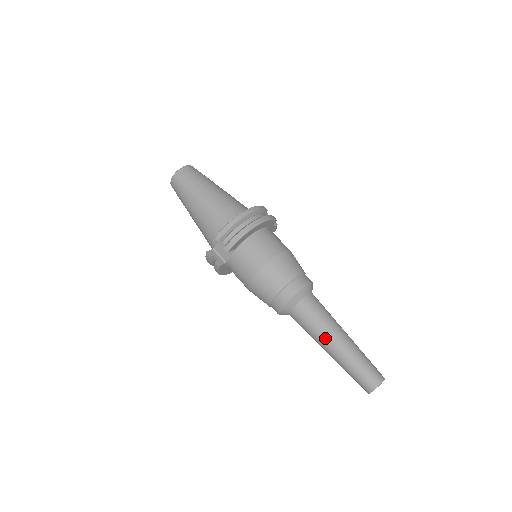
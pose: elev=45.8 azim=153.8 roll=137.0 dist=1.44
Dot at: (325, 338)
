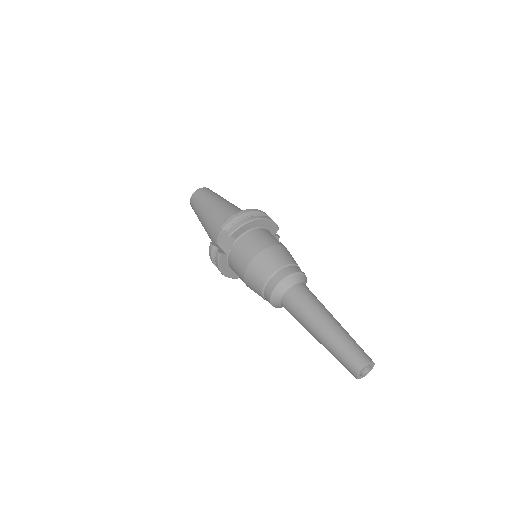
Dot at: (314, 318)
